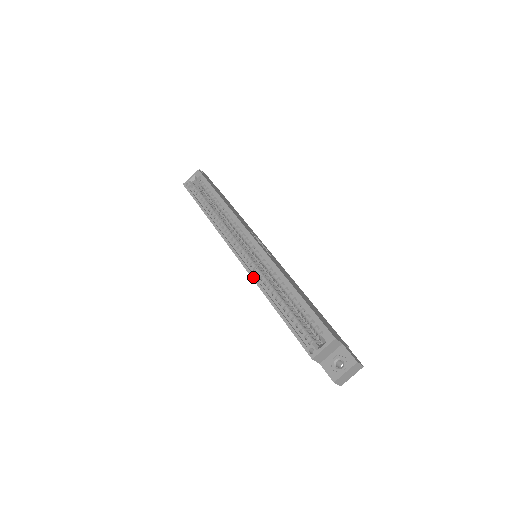
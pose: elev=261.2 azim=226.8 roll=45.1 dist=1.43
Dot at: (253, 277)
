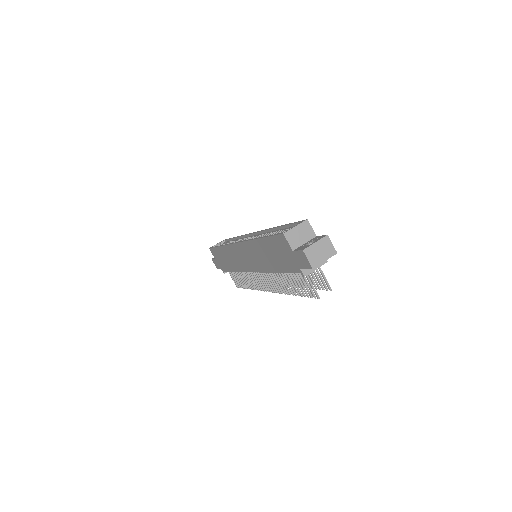
Dot at: (247, 240)
